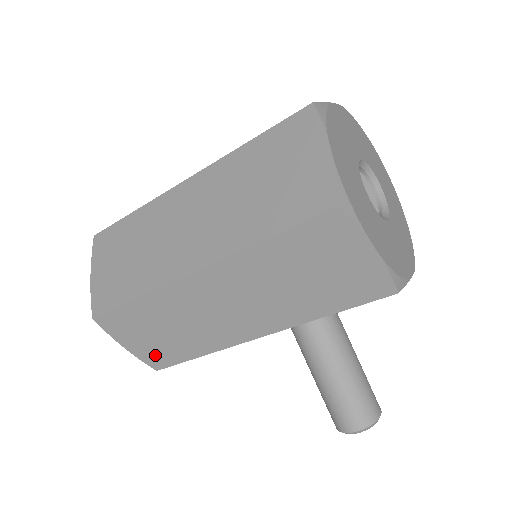
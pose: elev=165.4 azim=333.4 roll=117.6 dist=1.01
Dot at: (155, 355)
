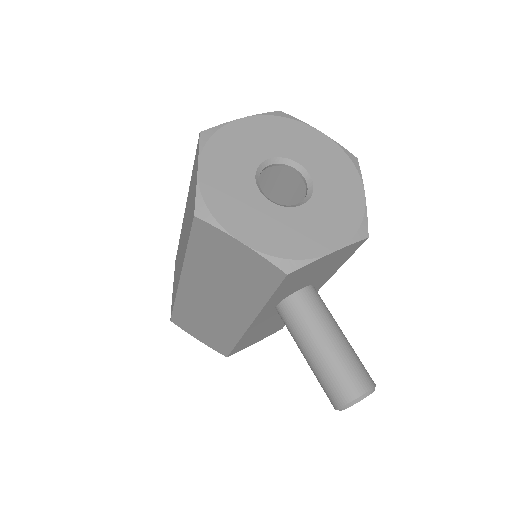
Dot at: (216, 345)
